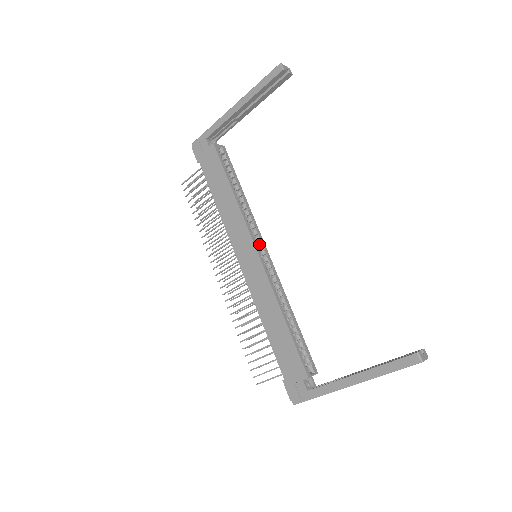
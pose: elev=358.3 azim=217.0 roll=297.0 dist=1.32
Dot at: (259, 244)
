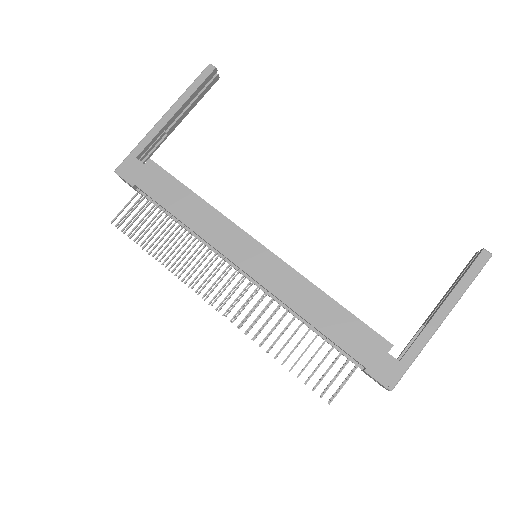
Dot at: occluded
